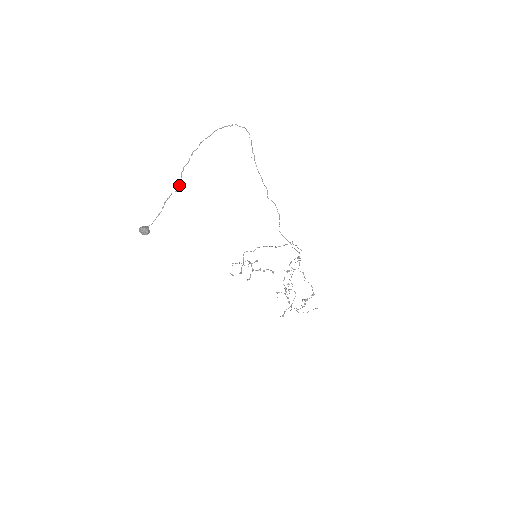
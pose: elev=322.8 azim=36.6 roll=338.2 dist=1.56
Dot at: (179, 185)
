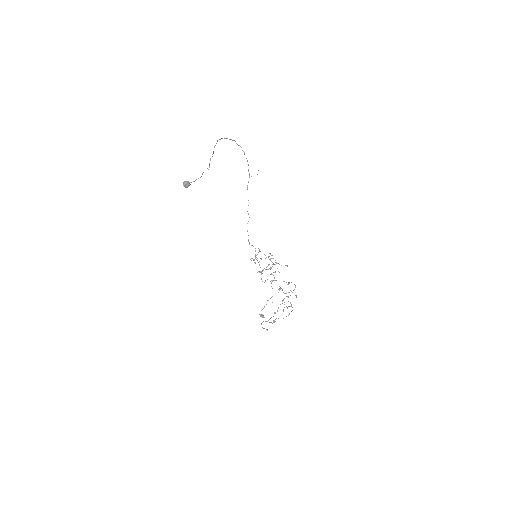
Dot at: occluded
